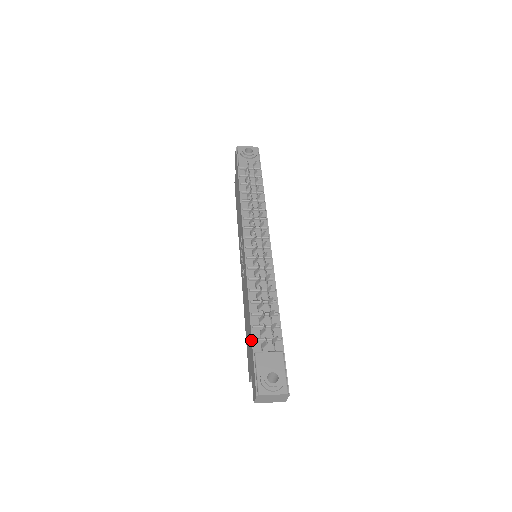
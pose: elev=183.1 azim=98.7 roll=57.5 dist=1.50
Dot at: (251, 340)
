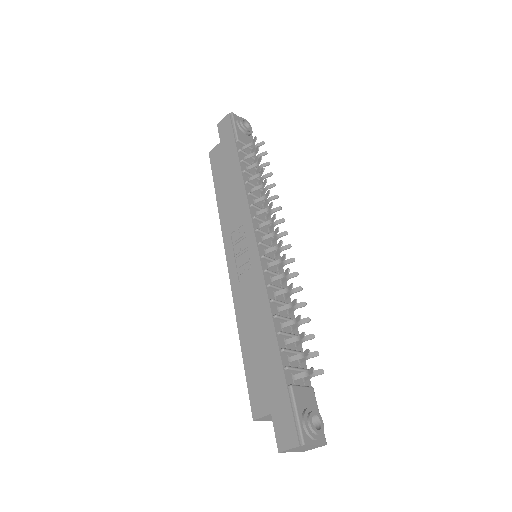
Dot at: (281, 367)
